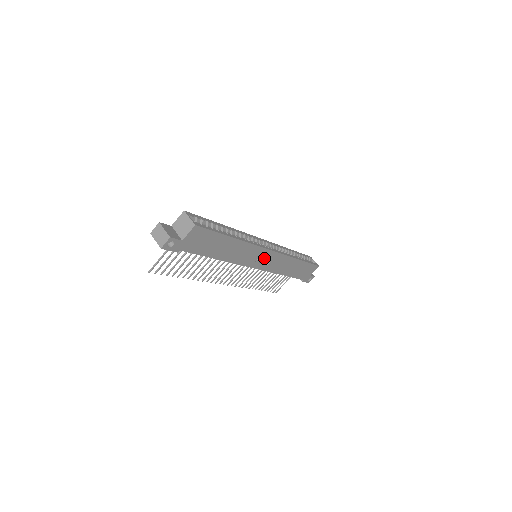
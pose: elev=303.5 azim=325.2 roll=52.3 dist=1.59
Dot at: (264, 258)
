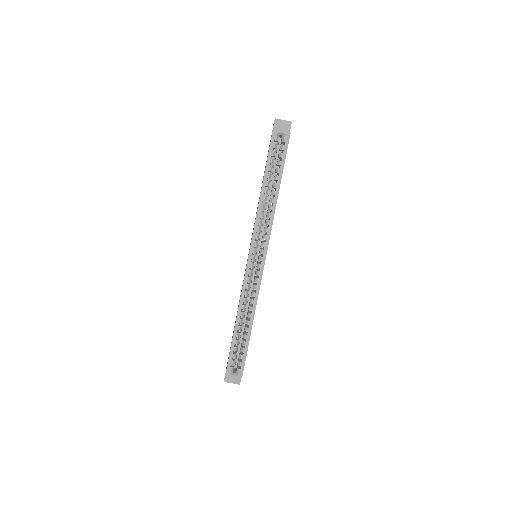
Dot at: occluded
